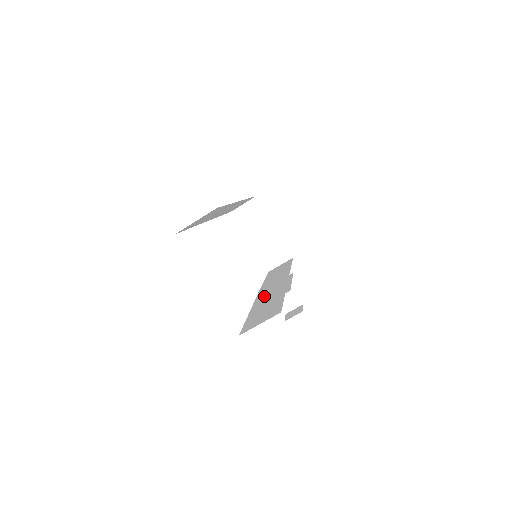
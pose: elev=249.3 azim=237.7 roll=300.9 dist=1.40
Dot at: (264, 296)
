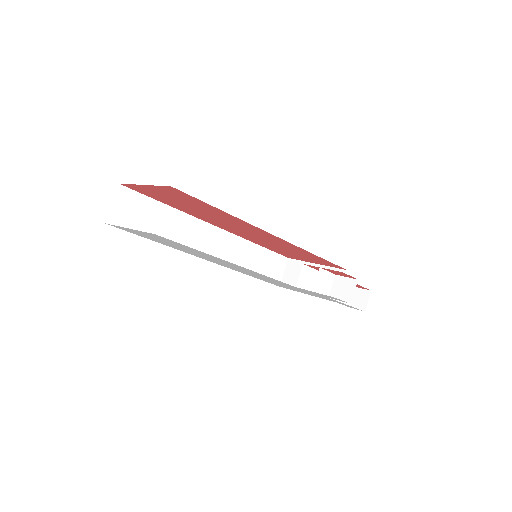
Dot at: occluded
